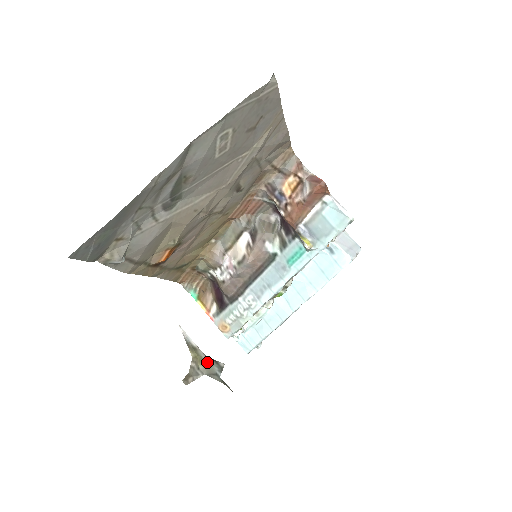
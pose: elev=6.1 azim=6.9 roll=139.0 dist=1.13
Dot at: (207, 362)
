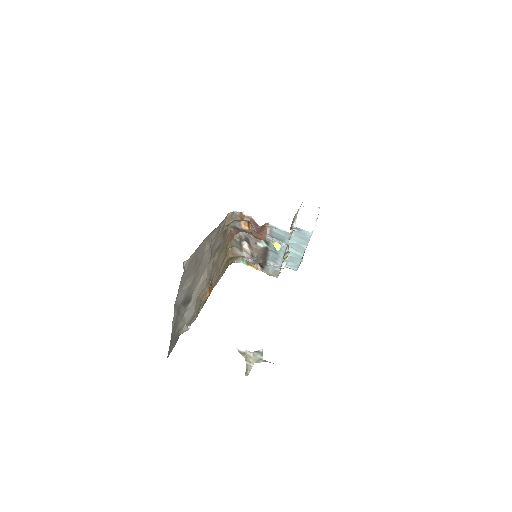
Dot at: (253, 356)
